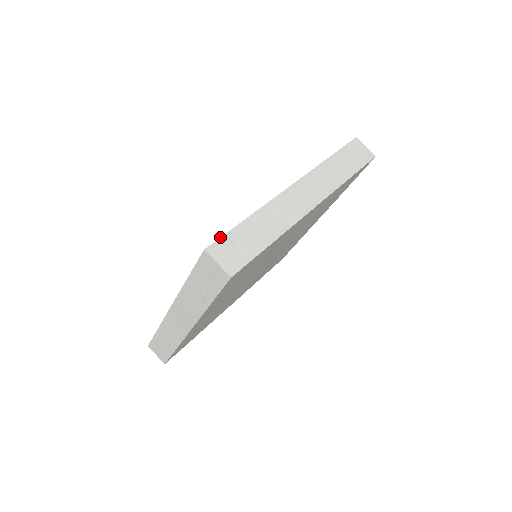
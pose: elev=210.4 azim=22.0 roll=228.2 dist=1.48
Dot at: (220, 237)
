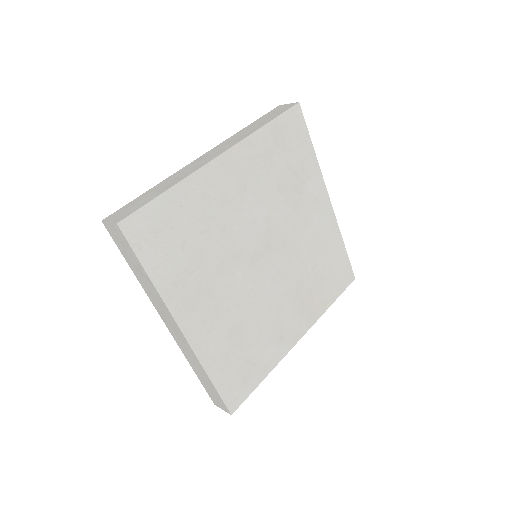
Dot at: (119, 209)
